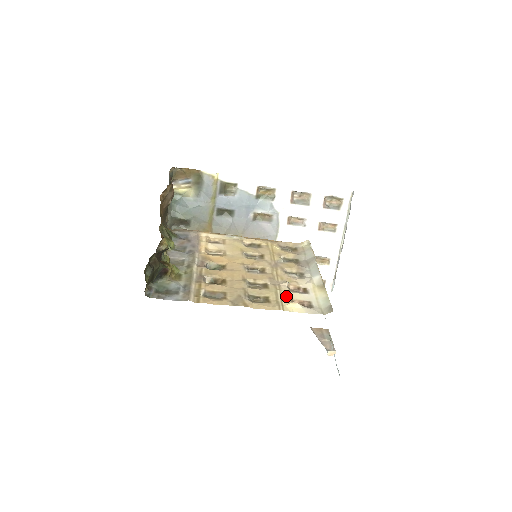
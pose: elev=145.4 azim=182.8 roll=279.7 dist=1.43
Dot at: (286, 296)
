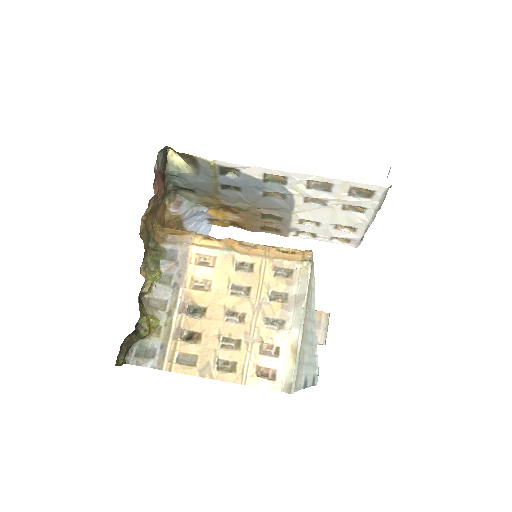
Dot at: (254, 363)
